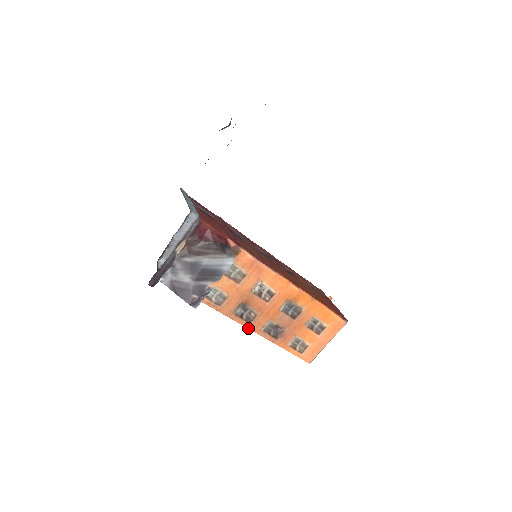
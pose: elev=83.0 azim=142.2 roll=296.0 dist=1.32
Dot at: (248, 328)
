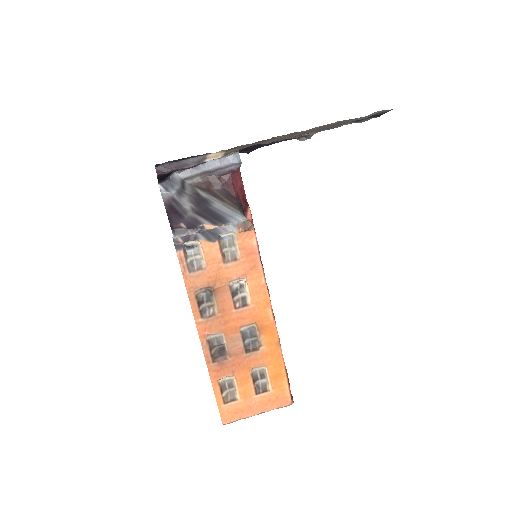
Dot at: (196, 323)
